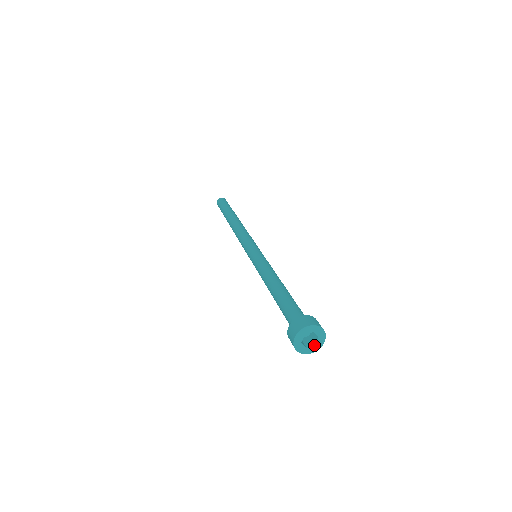
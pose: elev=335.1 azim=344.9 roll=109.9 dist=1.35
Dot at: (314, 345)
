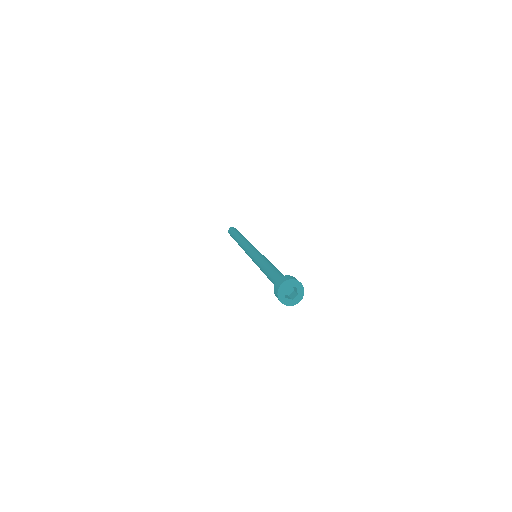
Dot at: (297, 295)
